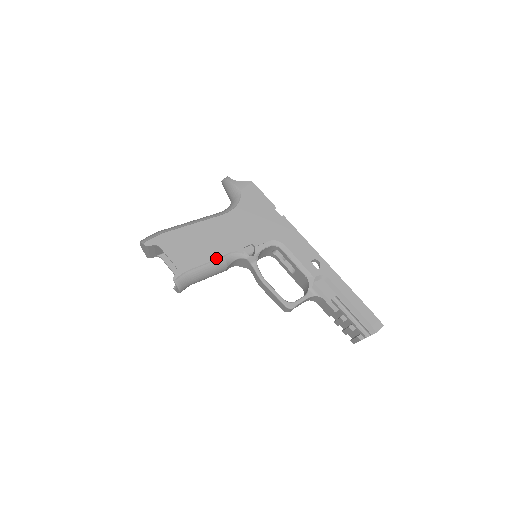
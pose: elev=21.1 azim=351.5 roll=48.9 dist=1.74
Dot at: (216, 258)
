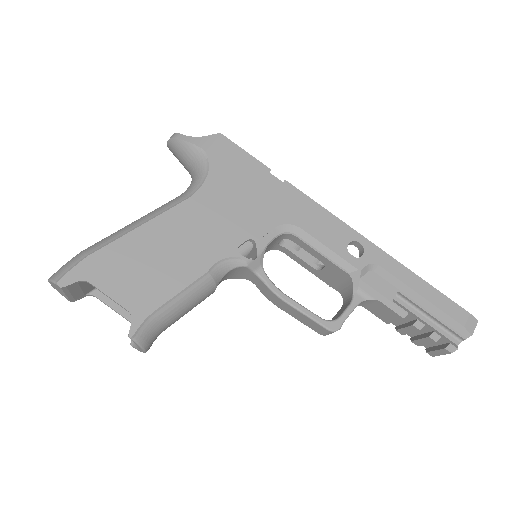
Dot at: (196, 278)
